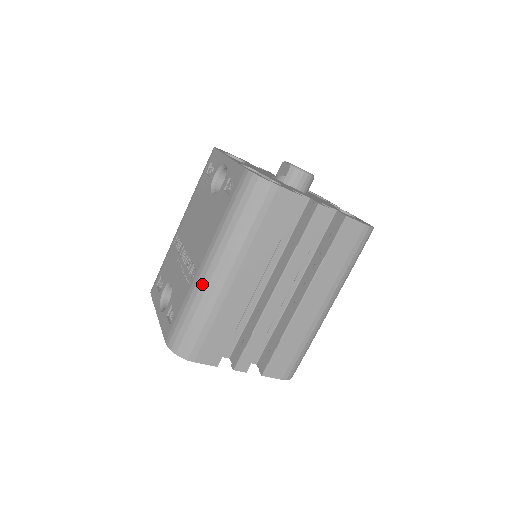
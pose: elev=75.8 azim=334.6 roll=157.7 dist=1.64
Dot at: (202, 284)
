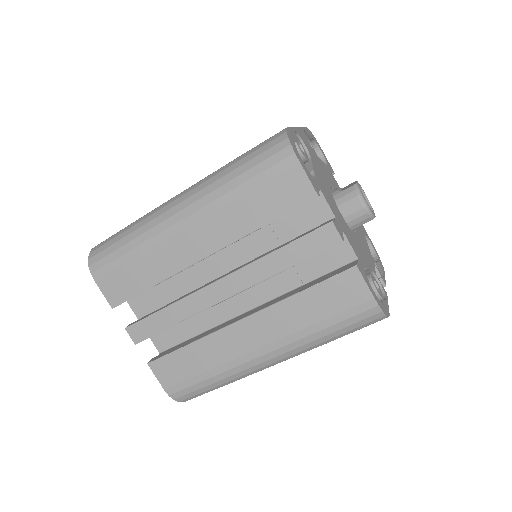
Dot at: (159, 210)
